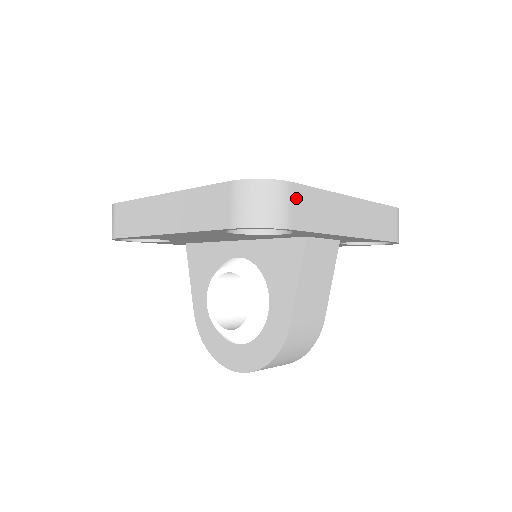
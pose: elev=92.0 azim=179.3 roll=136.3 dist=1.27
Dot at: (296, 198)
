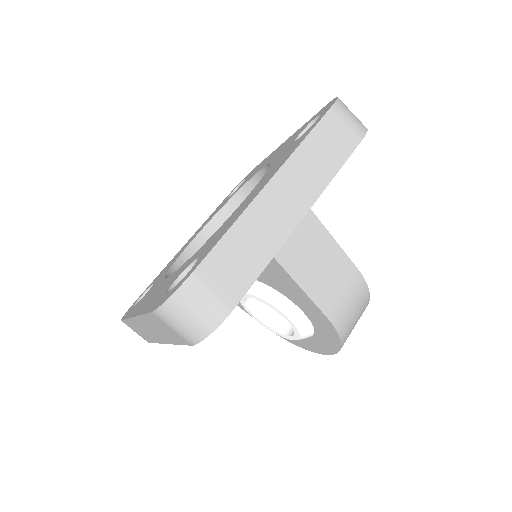
Dot at: (213, 275)
